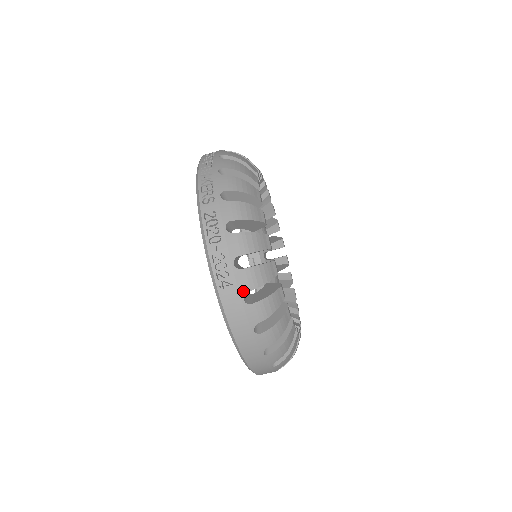
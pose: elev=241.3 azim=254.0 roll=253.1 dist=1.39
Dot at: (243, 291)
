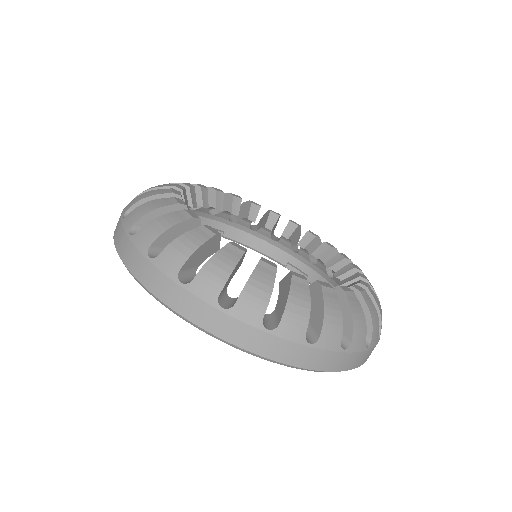
Dot at: (124, 212)
